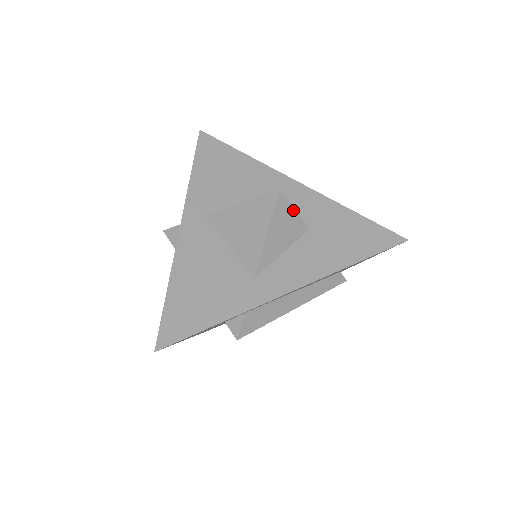
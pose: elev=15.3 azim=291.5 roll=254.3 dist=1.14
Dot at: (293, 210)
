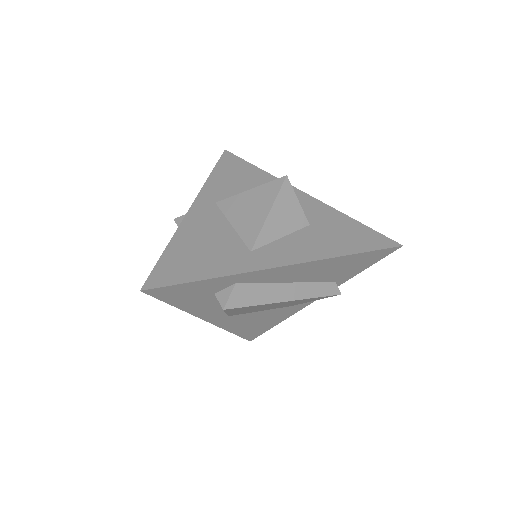
Dot at: (296, 200)
